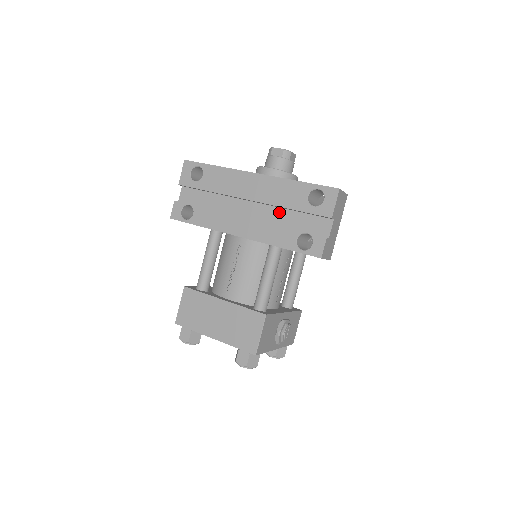
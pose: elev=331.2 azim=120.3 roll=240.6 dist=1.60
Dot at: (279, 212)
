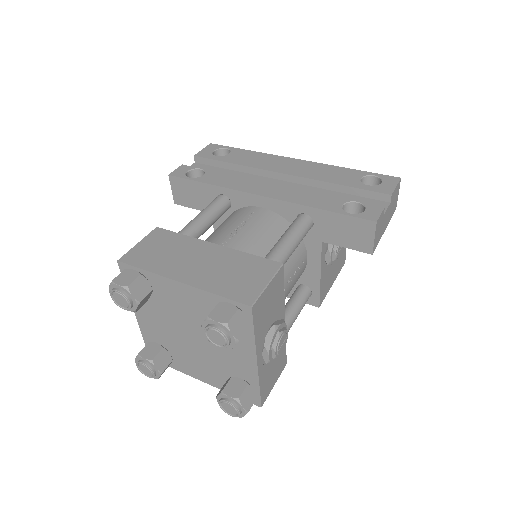
Dot at: (318, 191)
